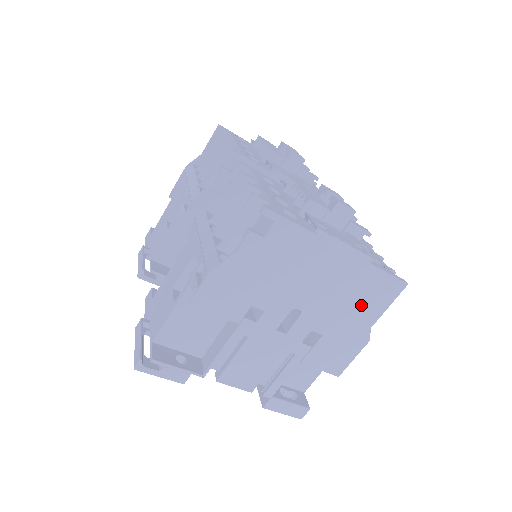
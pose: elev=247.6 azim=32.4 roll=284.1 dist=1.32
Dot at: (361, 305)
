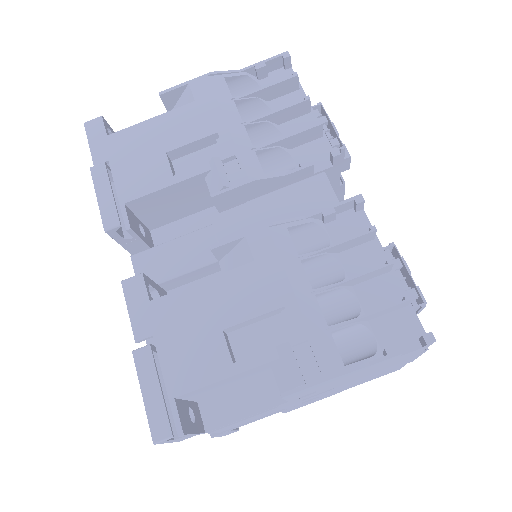
Dot at: (364, 381)
